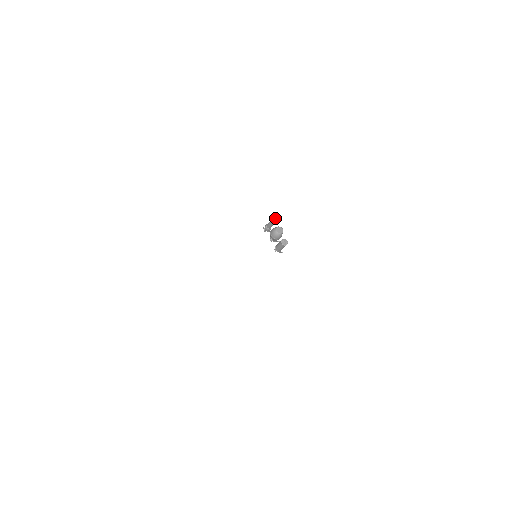
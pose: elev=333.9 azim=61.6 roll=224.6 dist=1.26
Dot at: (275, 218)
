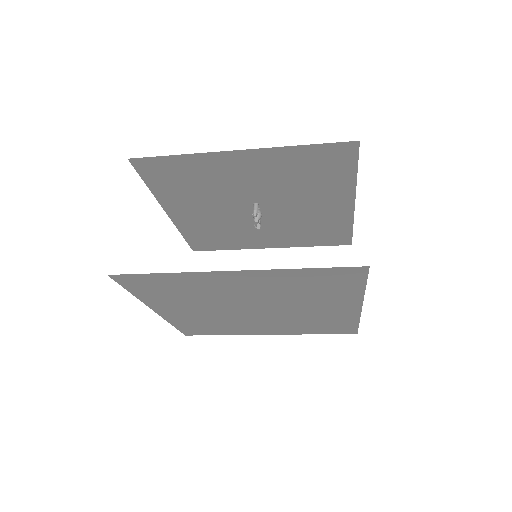
Dot at: occluded
